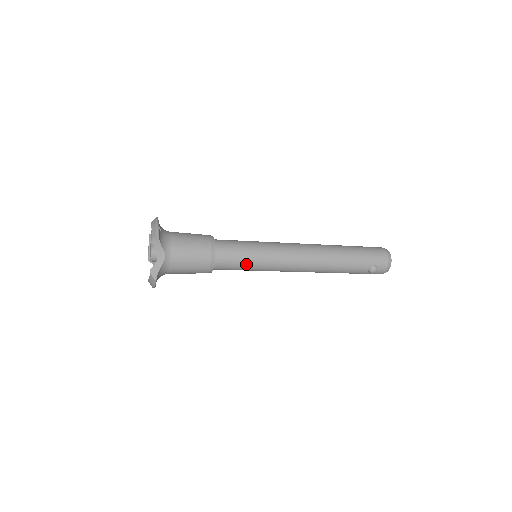
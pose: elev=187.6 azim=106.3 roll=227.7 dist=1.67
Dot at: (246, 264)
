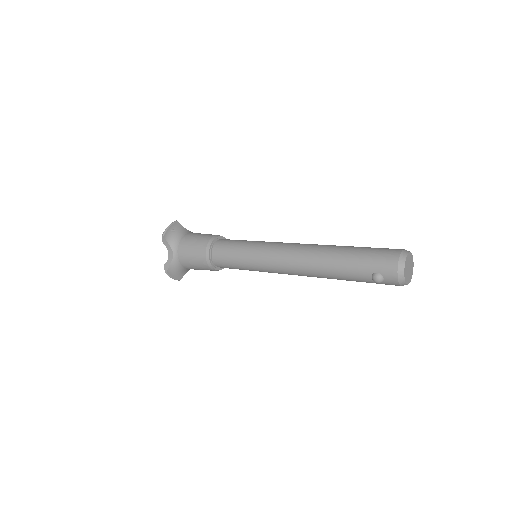
Dot at: (238, 264)
